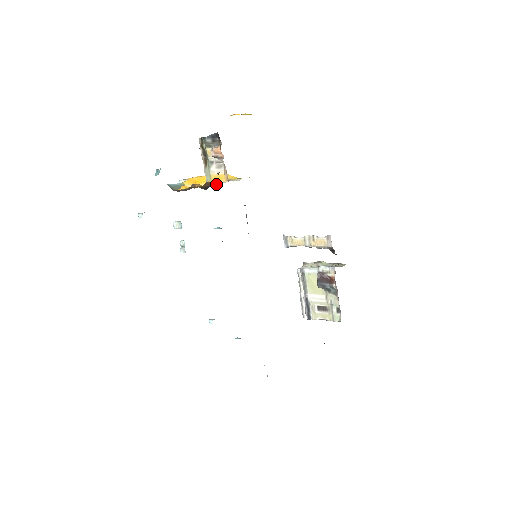
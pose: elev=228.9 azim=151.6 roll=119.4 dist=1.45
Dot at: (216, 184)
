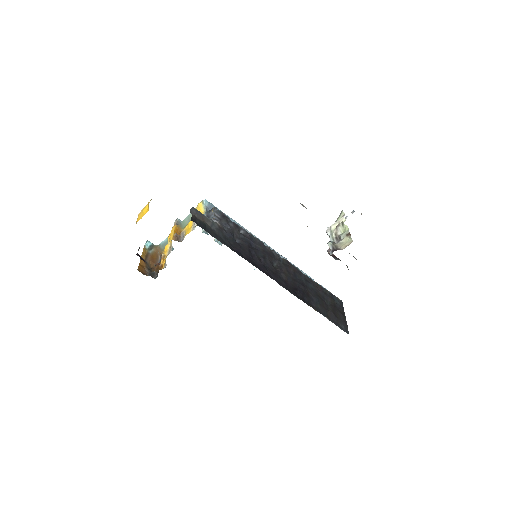
Dot at: (164, 266)
